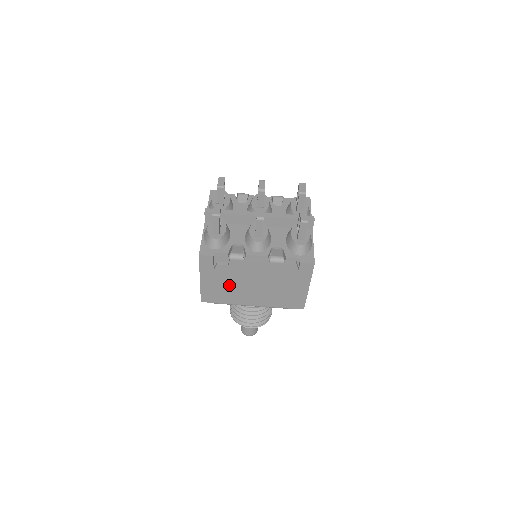
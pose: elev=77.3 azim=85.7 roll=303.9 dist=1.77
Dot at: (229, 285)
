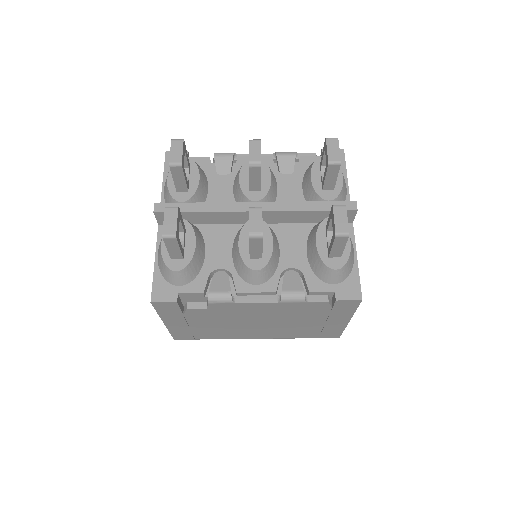
Dot at: (214, 325)
